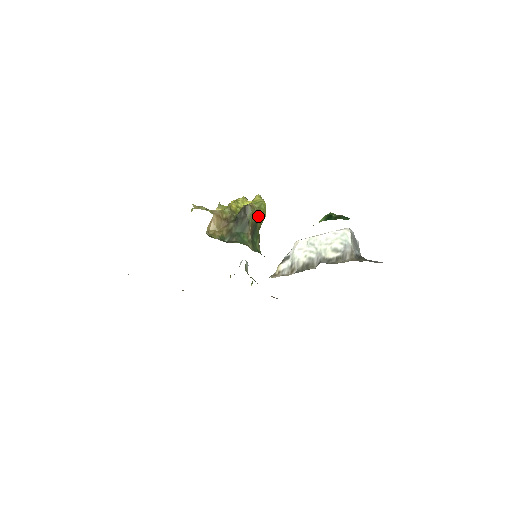
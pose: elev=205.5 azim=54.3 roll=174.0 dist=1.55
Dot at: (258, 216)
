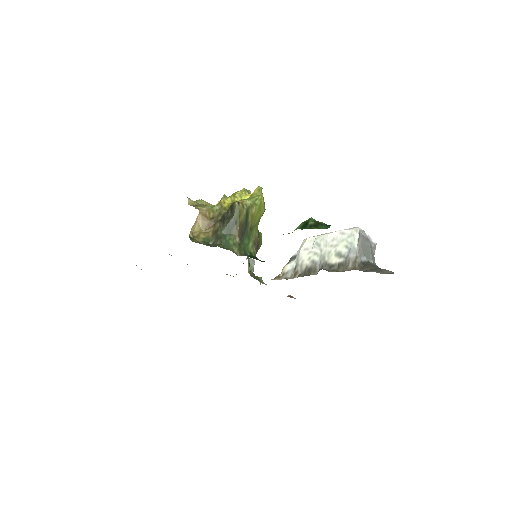
Dot at: (250, 214)
